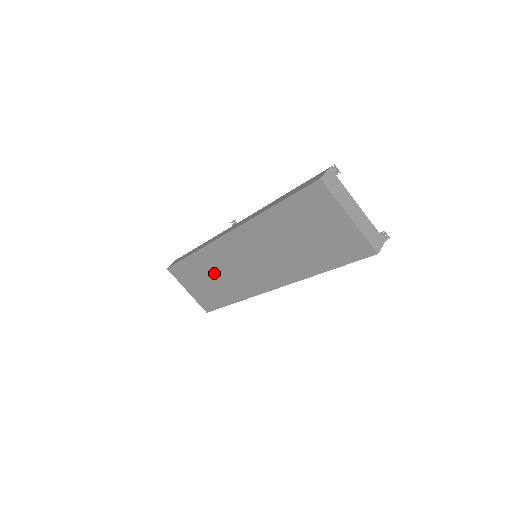
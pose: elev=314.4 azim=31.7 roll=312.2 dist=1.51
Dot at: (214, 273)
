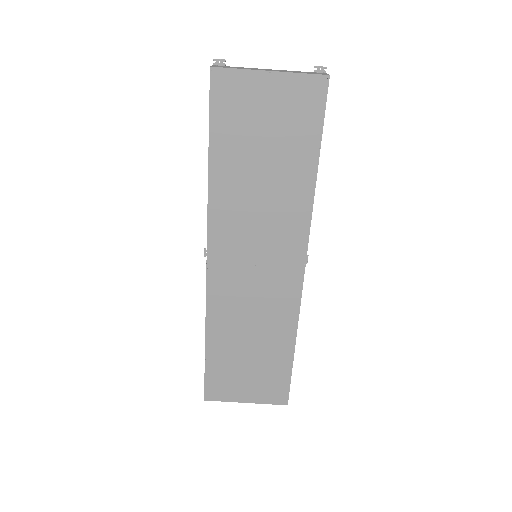
Dot at: (243, 333)
